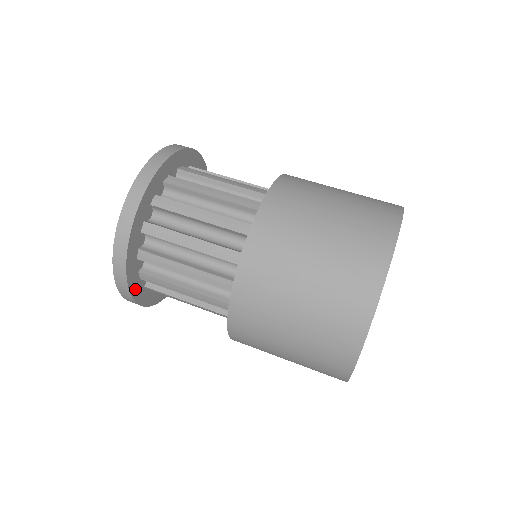
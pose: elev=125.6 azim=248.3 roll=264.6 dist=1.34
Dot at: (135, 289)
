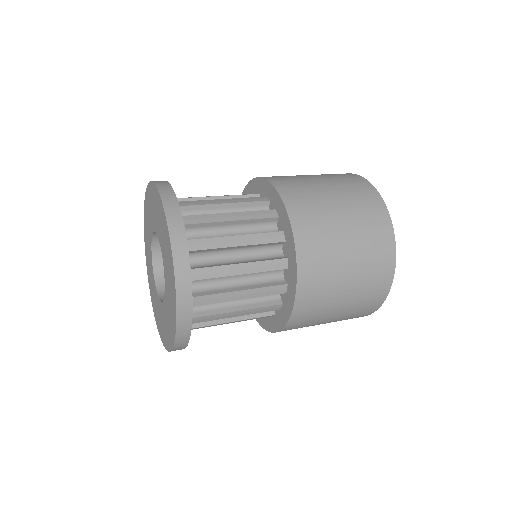
Dot at: occluded
